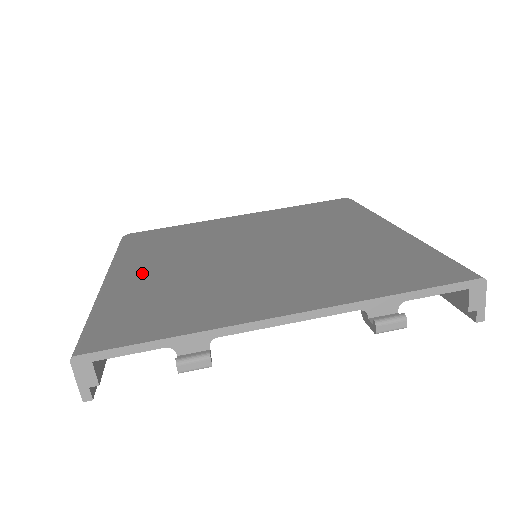
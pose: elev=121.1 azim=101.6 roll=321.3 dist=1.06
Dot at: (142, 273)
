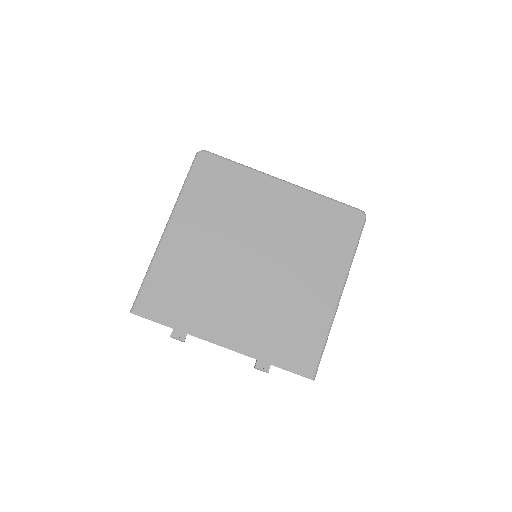
Dot at: (185, 241)
